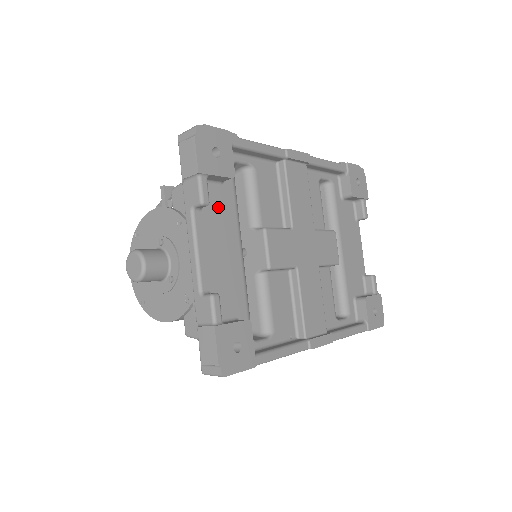
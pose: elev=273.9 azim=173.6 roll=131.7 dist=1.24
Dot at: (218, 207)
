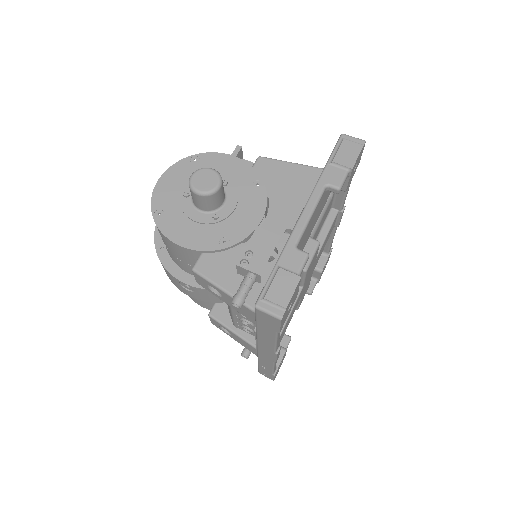
Dot at: (324, 200)
